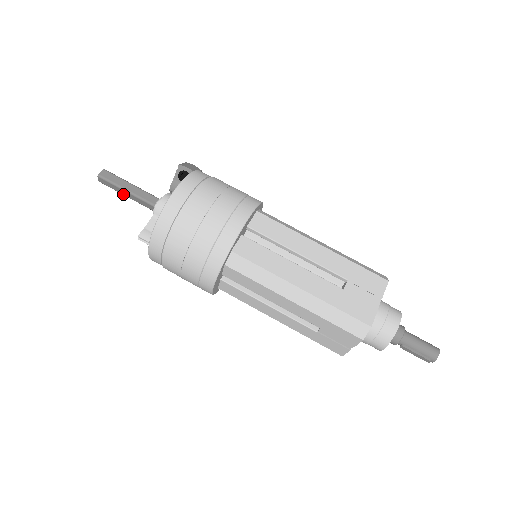
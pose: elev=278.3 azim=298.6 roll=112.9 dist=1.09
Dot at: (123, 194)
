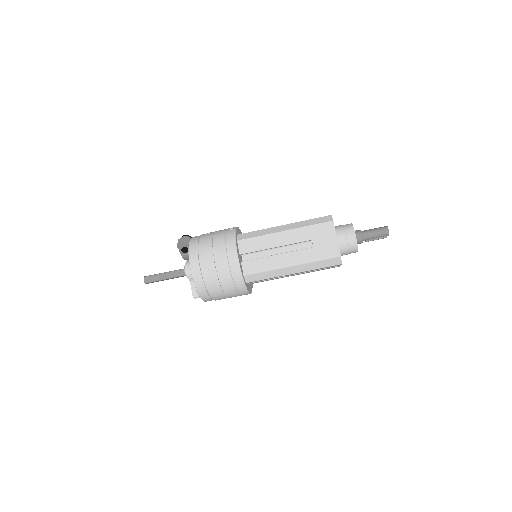
Dot at: occluded
